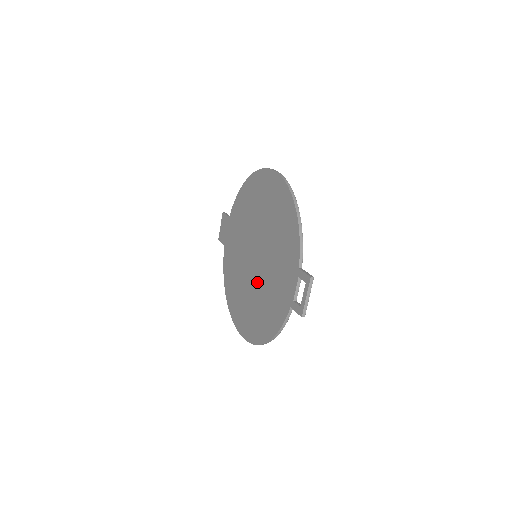
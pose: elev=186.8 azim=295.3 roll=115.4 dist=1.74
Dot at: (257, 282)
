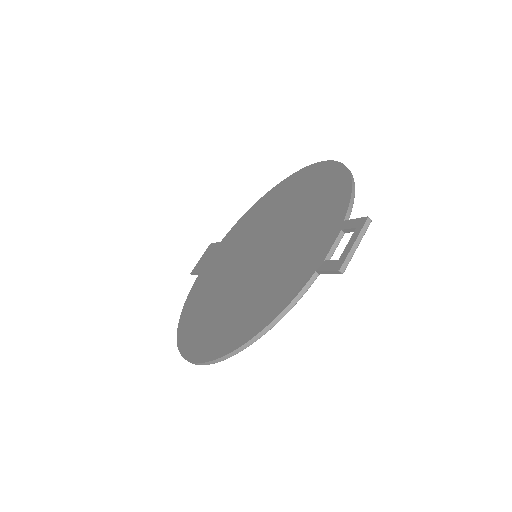
Dot at: (250, 278)
